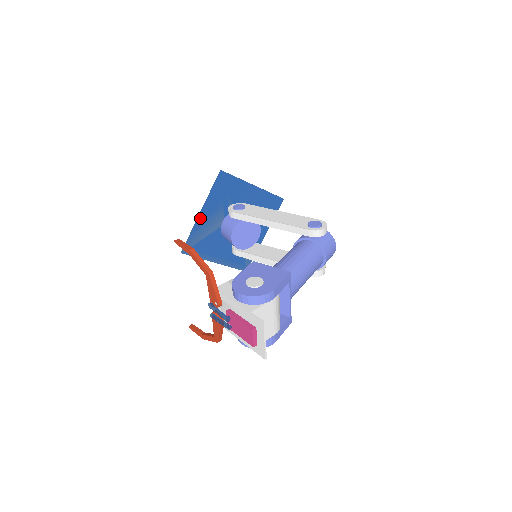
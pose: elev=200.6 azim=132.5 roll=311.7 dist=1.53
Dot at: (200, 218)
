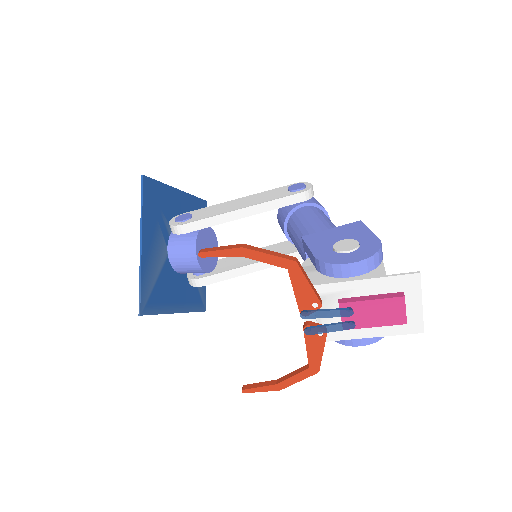
Dot at: (143, 253)
